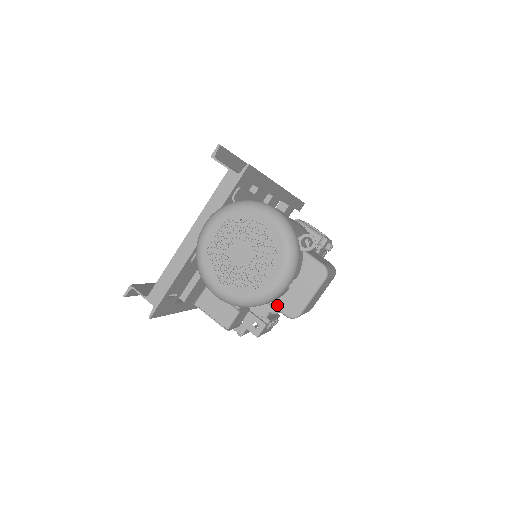
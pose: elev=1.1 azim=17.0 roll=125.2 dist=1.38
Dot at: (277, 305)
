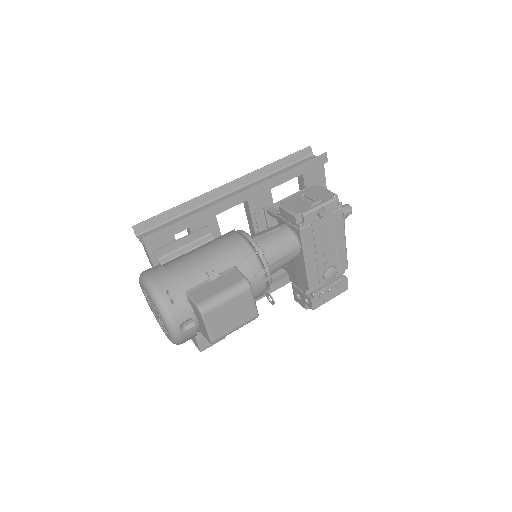
Dot at: (203, 334)
